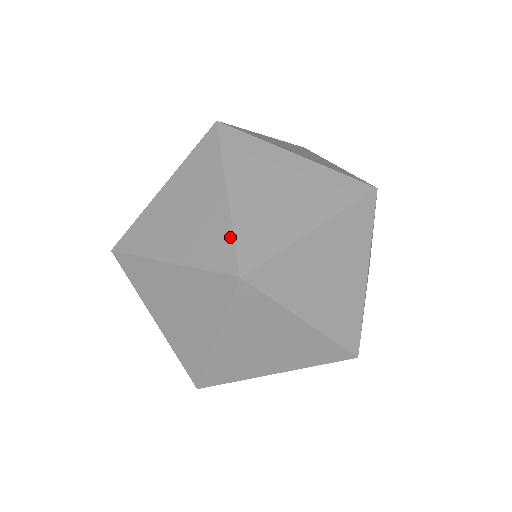
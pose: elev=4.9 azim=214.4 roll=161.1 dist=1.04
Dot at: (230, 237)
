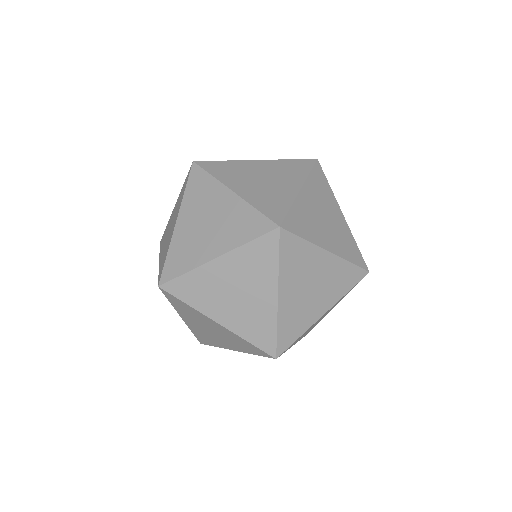
Dot at: (166, 256)
